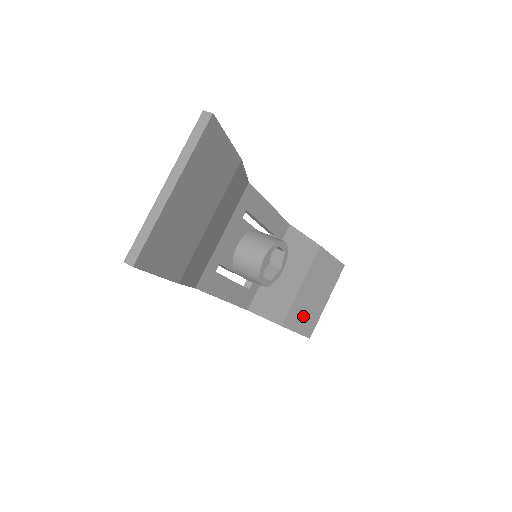
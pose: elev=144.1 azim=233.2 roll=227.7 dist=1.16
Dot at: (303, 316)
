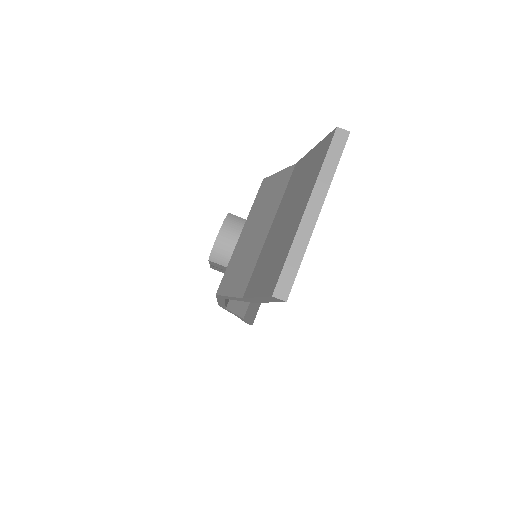
Dot at: (254, 305)
